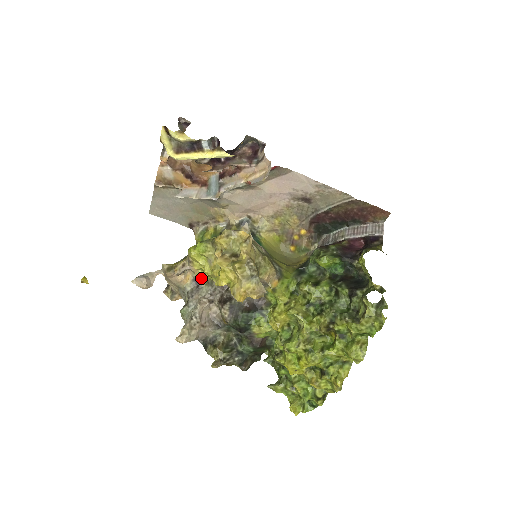
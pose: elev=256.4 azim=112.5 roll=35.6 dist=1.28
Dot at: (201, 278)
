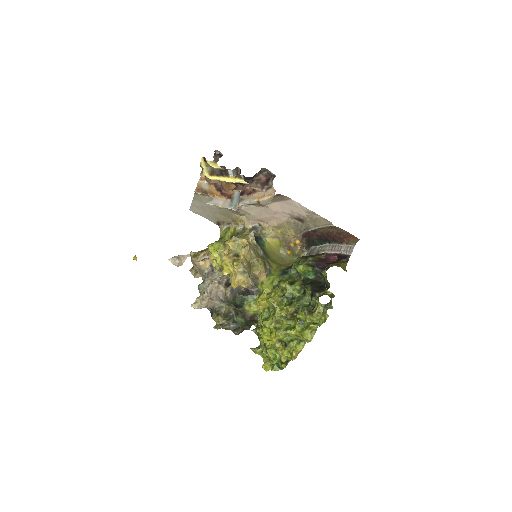
Dot at: (215, 266)
